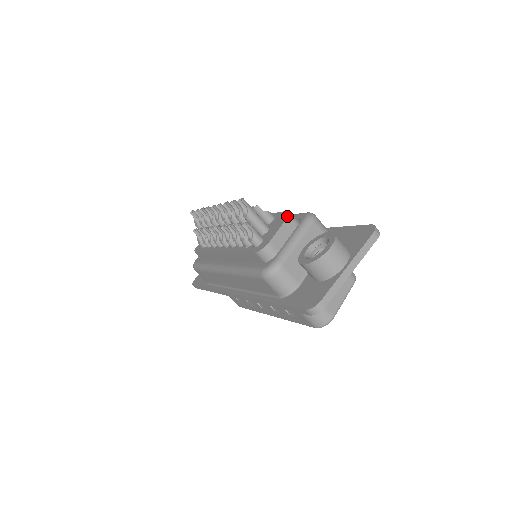
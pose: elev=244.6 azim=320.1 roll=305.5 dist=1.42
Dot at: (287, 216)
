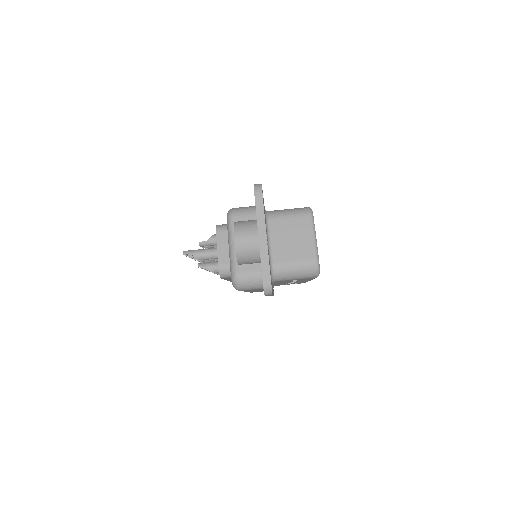
Dot at: (216, 232)
